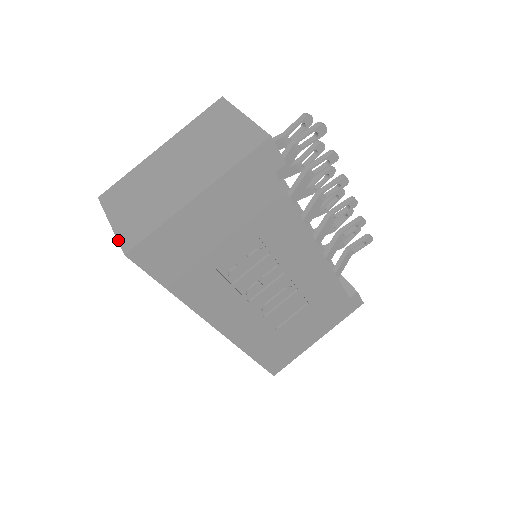
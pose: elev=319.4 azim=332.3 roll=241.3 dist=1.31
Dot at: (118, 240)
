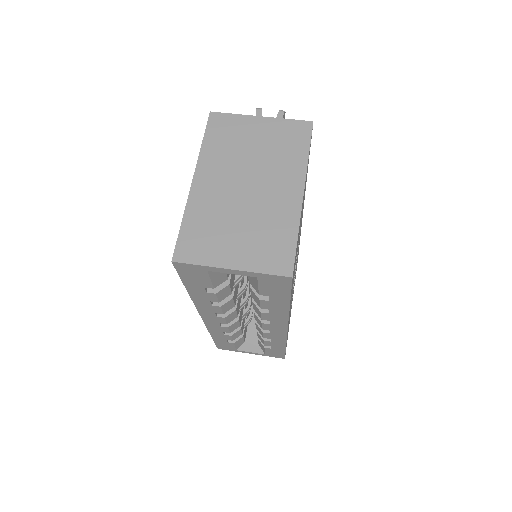
Dot at: (265, 273)
